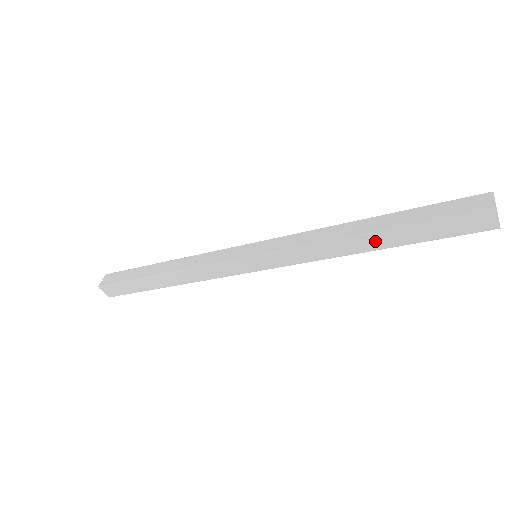
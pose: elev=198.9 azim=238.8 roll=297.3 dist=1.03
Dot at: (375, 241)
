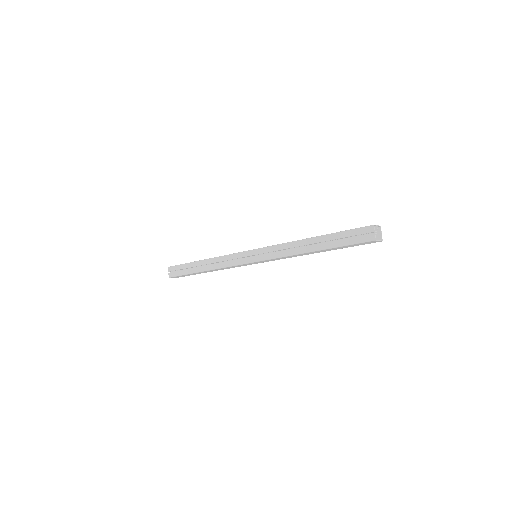
Dot at: (319, 251)
